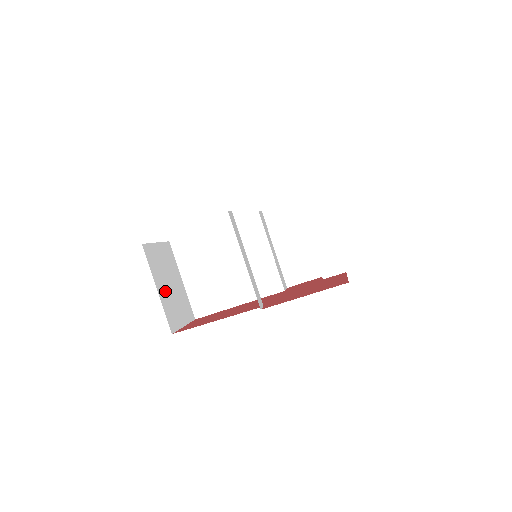
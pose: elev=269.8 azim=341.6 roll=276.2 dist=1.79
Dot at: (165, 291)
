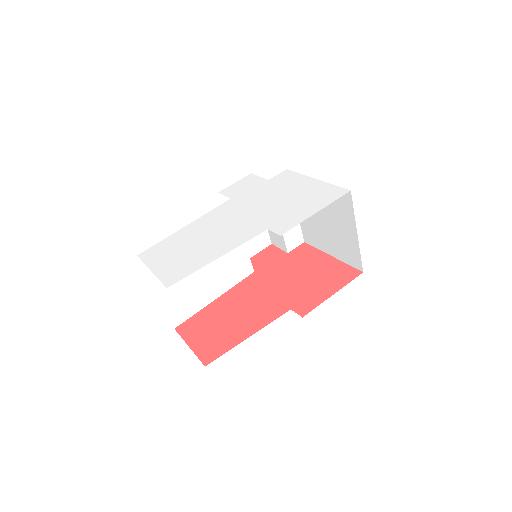
Dot at: occluded
